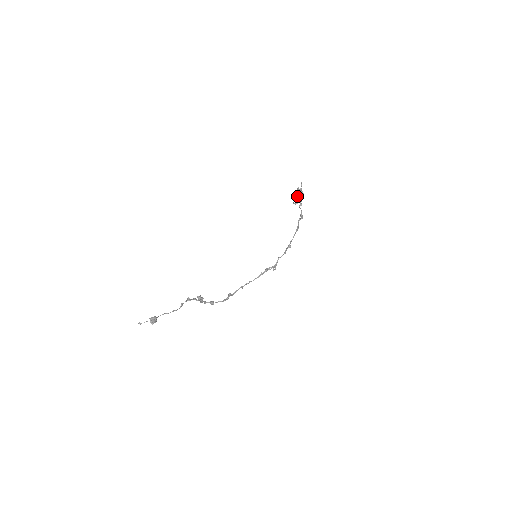
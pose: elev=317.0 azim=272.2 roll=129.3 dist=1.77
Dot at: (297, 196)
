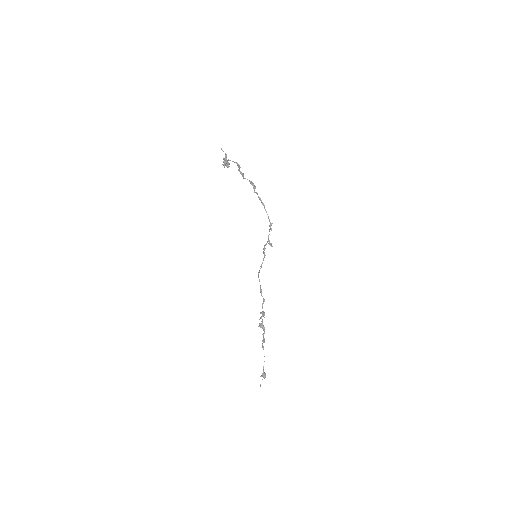
Dot at: (225, 161)
